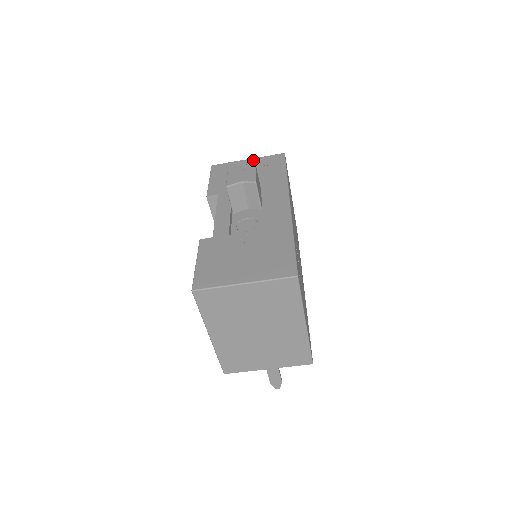
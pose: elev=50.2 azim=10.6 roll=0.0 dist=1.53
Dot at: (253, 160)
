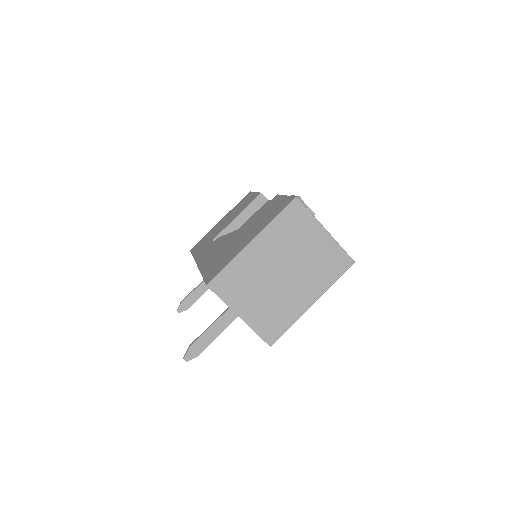
Dot at: occluded
